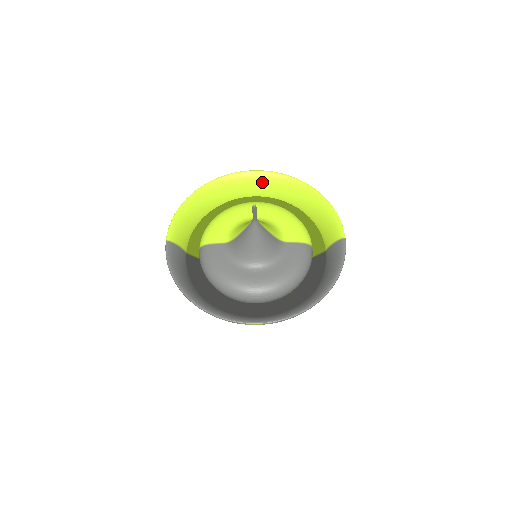
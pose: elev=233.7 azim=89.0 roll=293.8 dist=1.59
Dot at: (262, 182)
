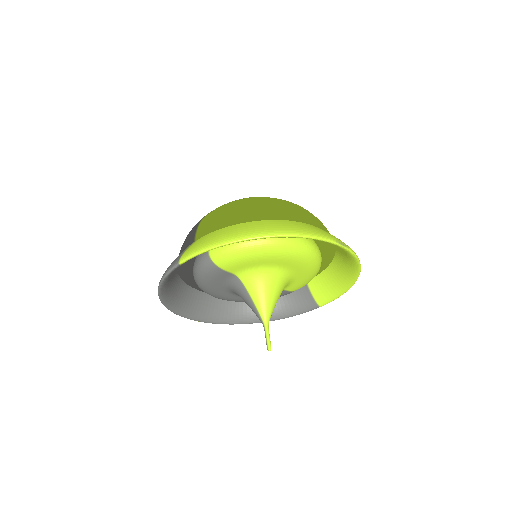
Dot at: occluded
